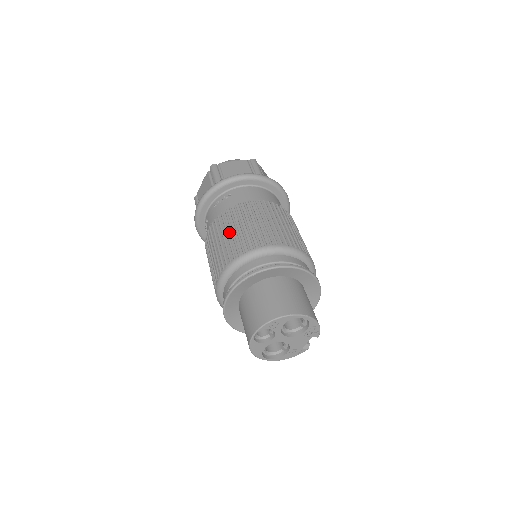
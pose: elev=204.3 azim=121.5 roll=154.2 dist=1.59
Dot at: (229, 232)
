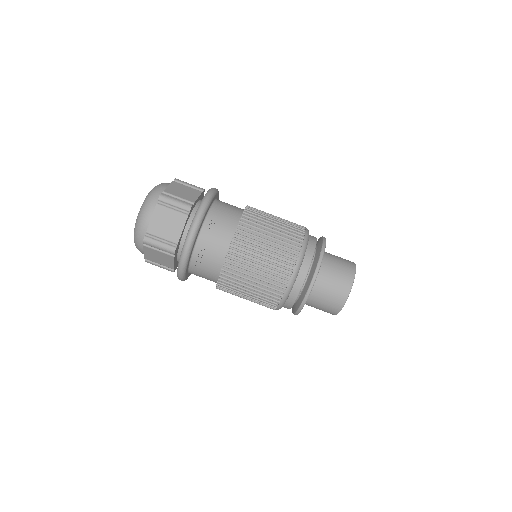
Dot at: (267, 238)
